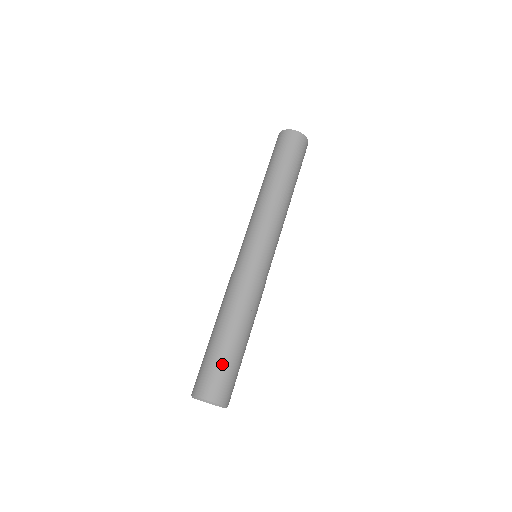
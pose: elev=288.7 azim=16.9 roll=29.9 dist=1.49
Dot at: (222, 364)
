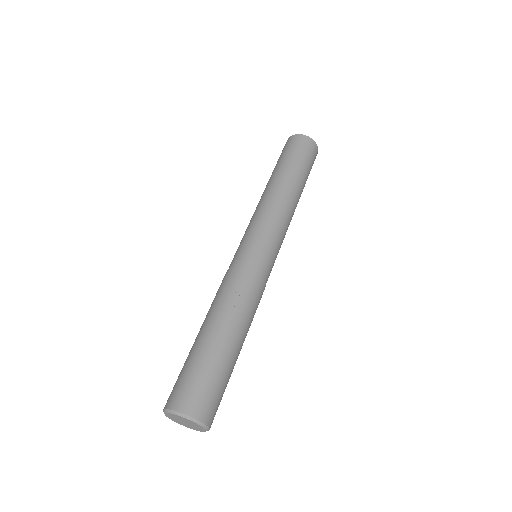
Dot at: (195, 365)
